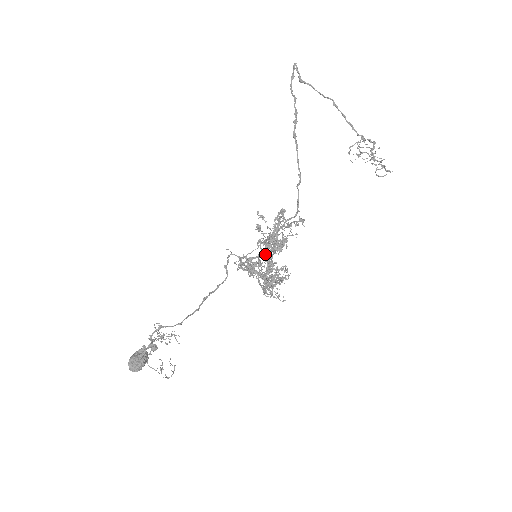
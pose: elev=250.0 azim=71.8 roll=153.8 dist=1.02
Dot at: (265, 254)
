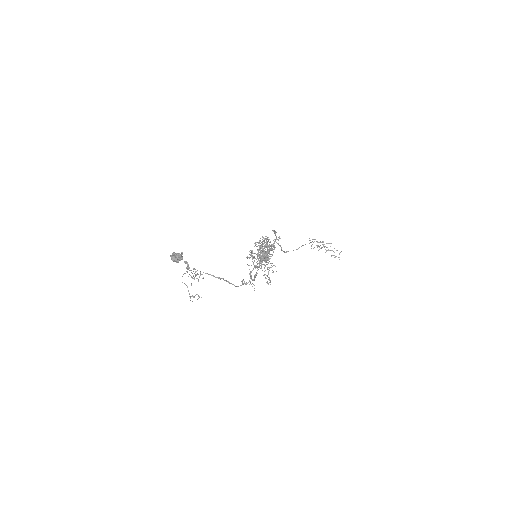
Dot at: occluded
